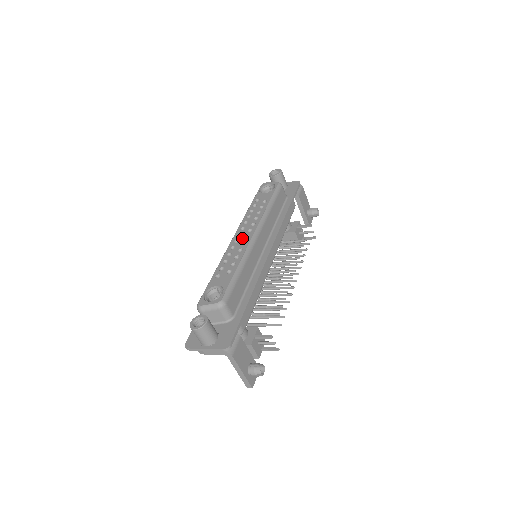
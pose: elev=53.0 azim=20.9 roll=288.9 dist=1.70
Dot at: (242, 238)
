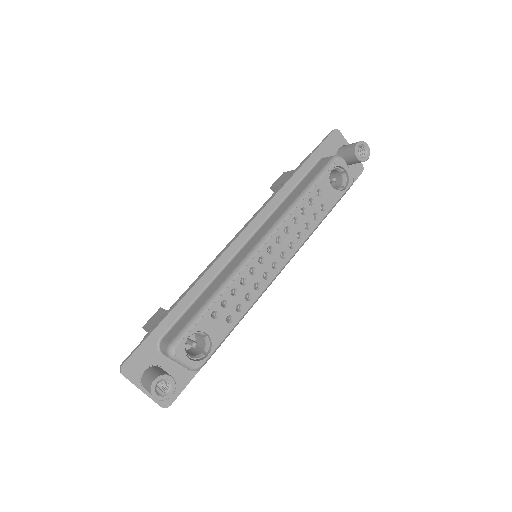
Dot at: (270, 262)
